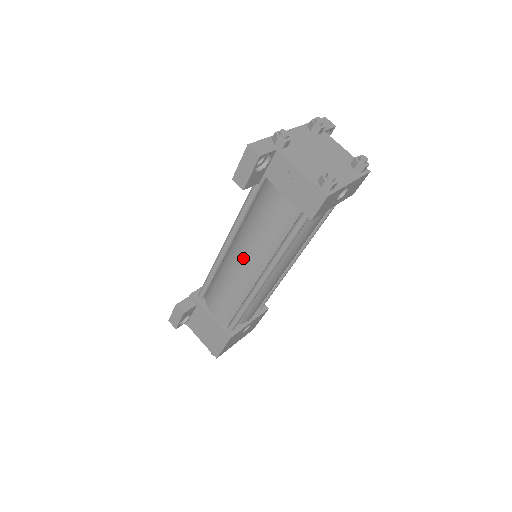
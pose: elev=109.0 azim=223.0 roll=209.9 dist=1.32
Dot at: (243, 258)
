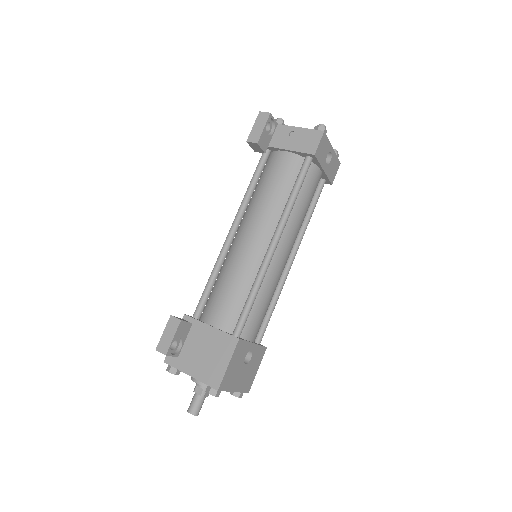
Dot at: (251, 231)
